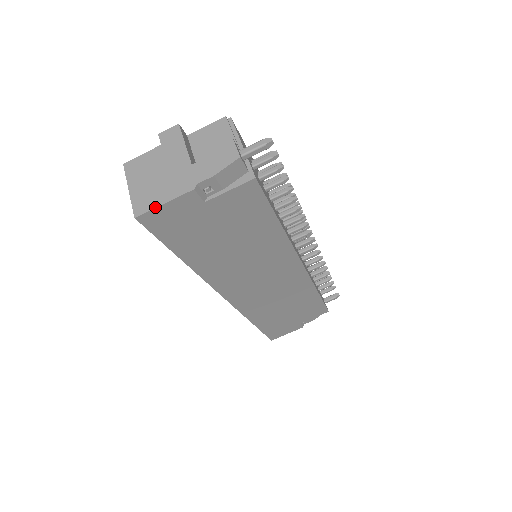
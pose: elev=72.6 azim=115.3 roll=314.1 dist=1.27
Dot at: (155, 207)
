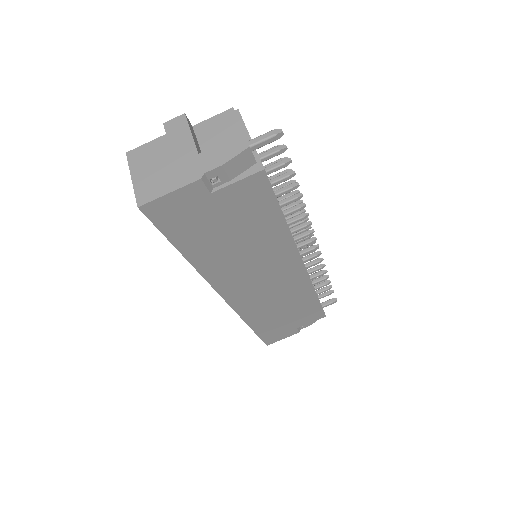
Dot at: (160, 196)
